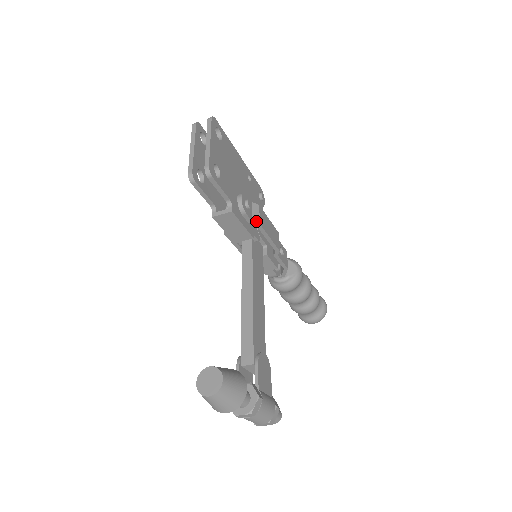
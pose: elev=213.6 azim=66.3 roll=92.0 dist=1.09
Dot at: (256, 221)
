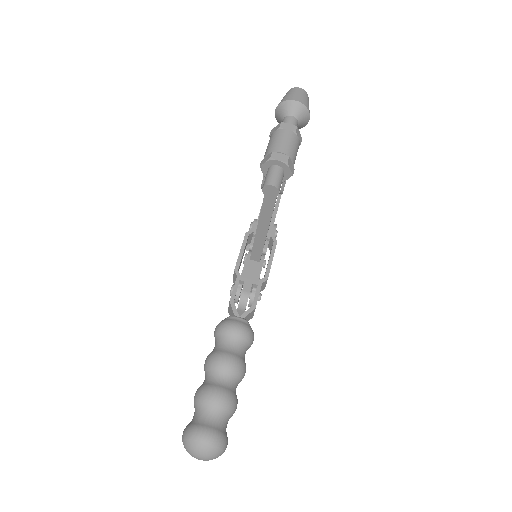
Dot at: (276, 240)
